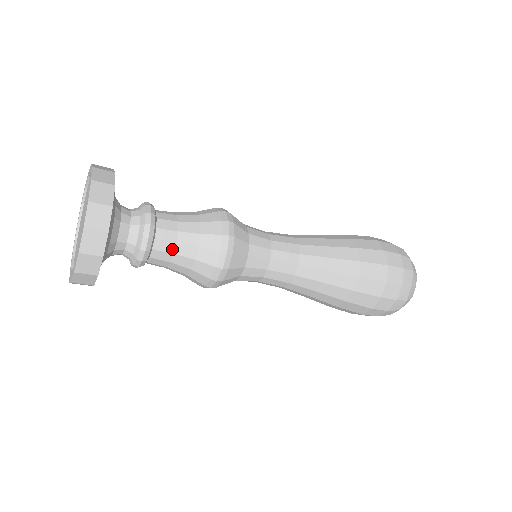
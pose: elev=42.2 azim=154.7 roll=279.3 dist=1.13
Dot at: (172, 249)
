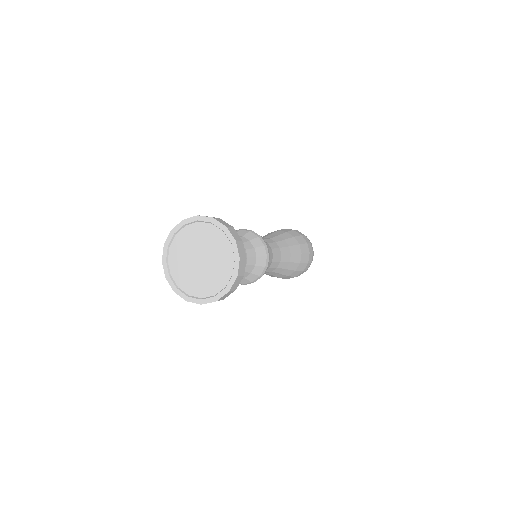
Dot at: (246, 262)
